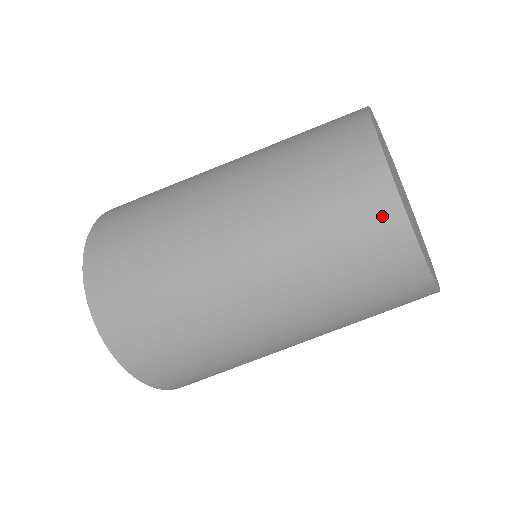
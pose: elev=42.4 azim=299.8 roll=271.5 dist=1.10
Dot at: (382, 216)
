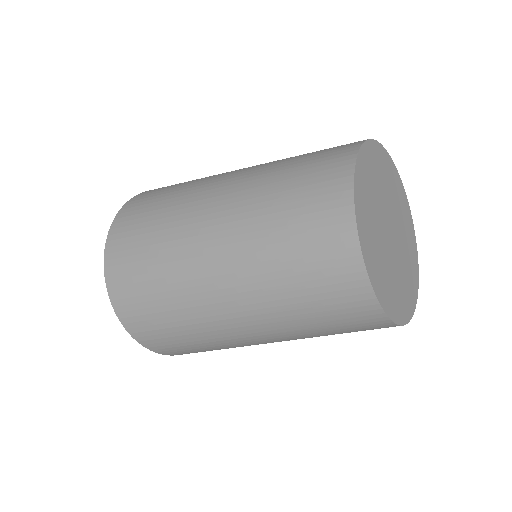
Dot at: (335, 219)
